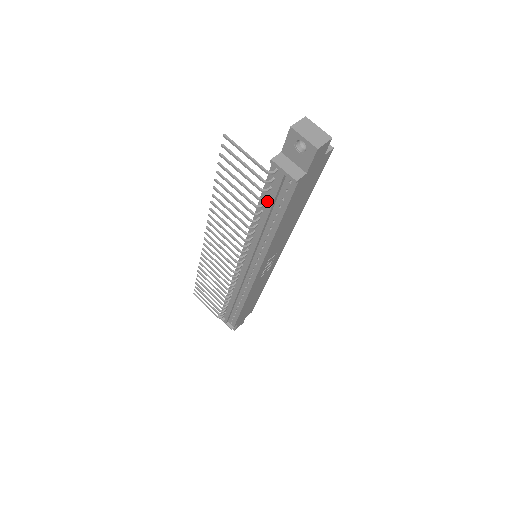
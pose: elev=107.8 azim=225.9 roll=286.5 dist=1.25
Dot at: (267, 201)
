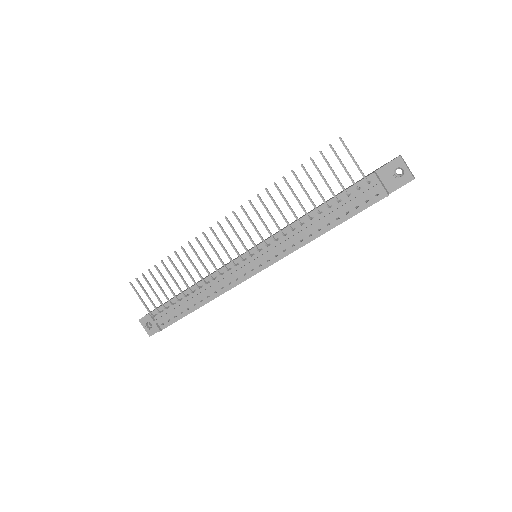
Dot at: (336, 205)
